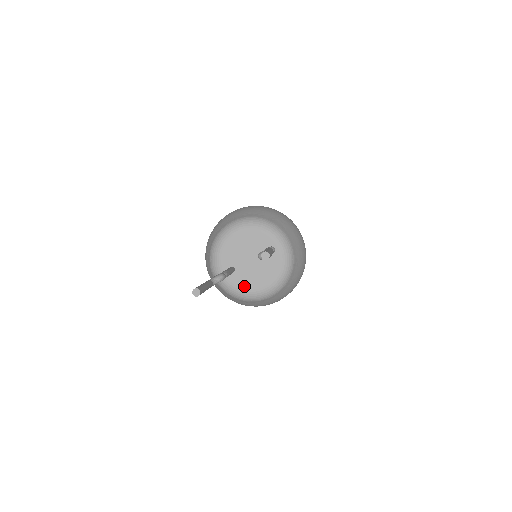
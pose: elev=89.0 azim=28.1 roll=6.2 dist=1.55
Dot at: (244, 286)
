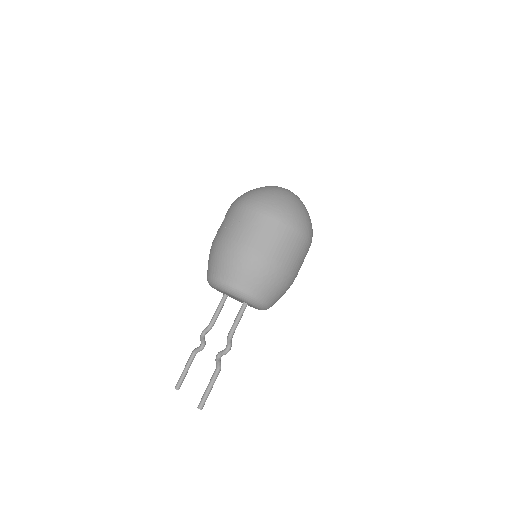
Dot at: (239, 301)
